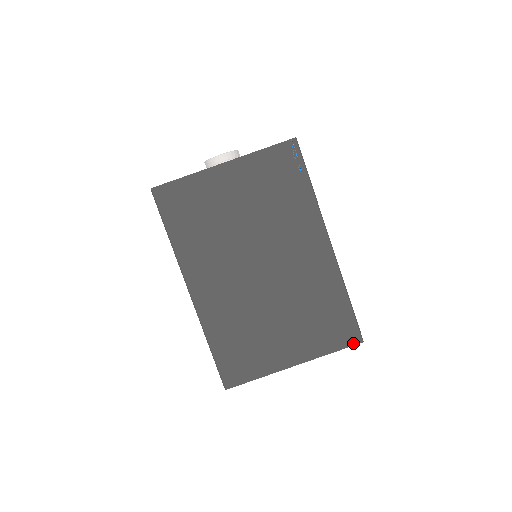
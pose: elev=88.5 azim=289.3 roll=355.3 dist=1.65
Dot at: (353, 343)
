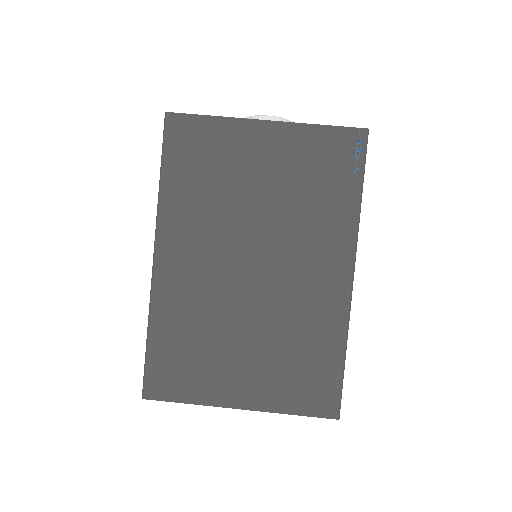
Dot at: (325, 415)
